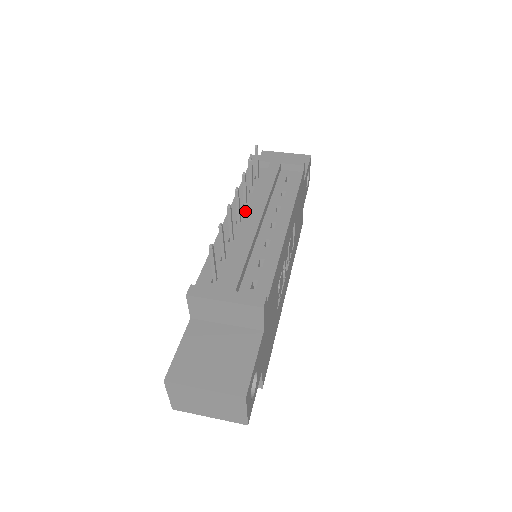
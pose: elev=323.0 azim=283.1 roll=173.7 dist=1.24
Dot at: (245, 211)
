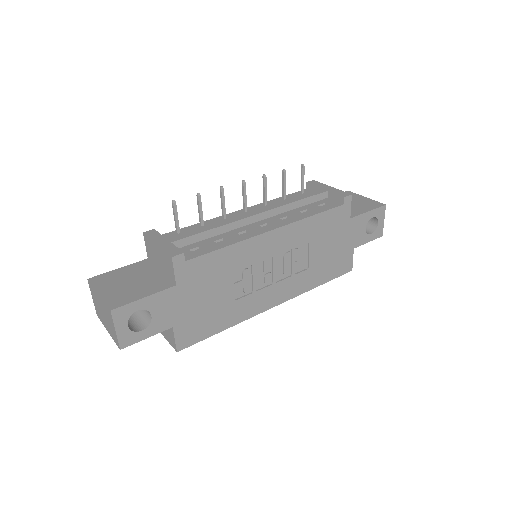
Dot at: occluded
